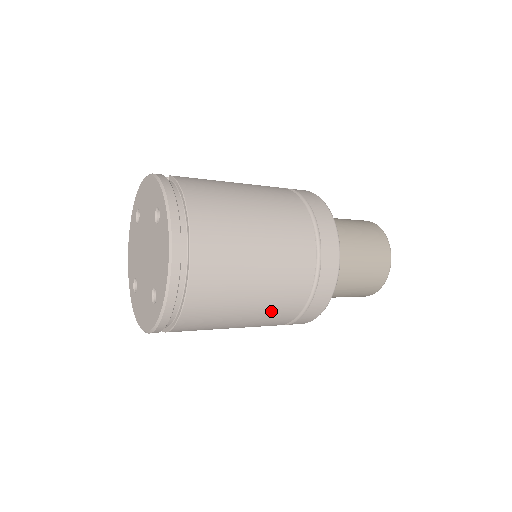
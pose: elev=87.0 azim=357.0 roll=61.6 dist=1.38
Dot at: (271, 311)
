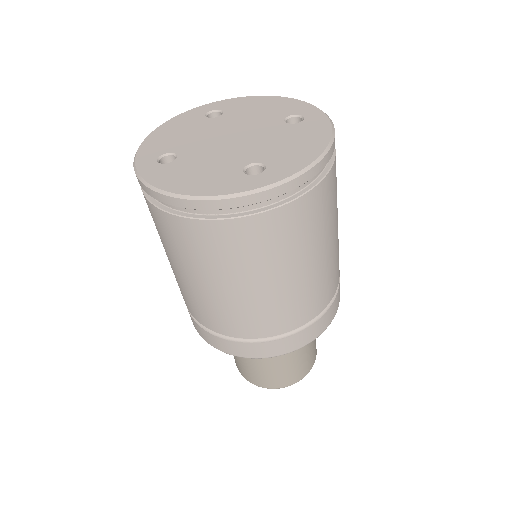
Dot at: (292, 300)
